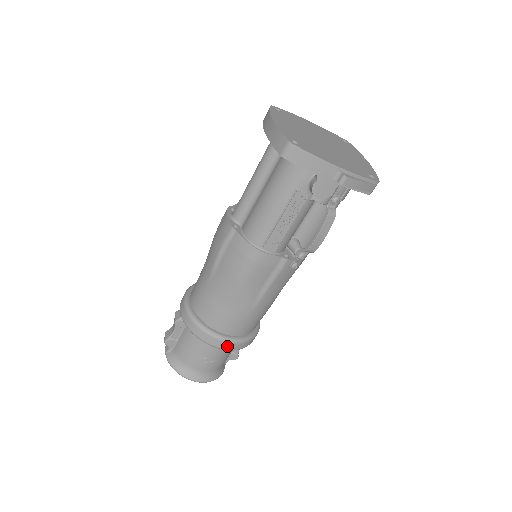
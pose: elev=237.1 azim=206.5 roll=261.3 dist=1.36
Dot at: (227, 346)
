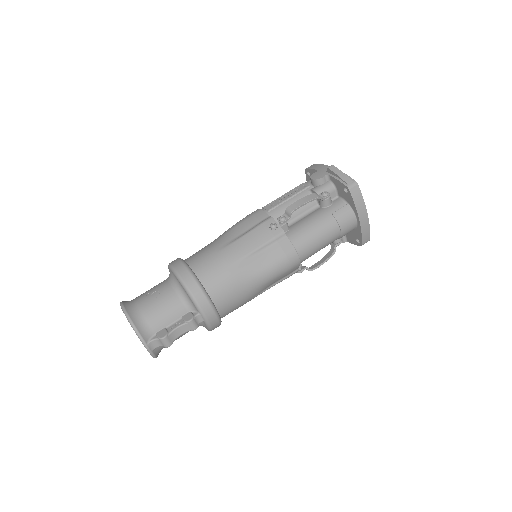
Dot at: (179, 267)
